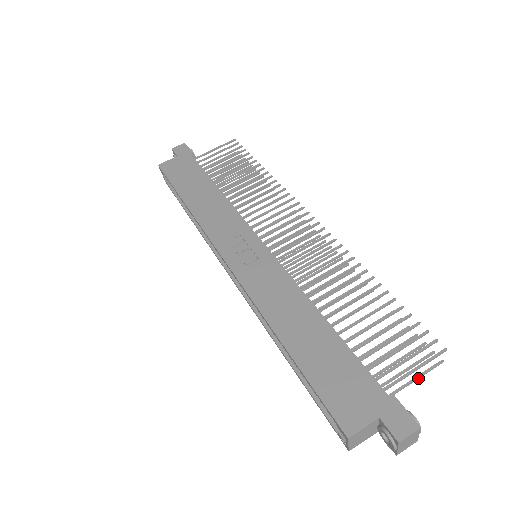
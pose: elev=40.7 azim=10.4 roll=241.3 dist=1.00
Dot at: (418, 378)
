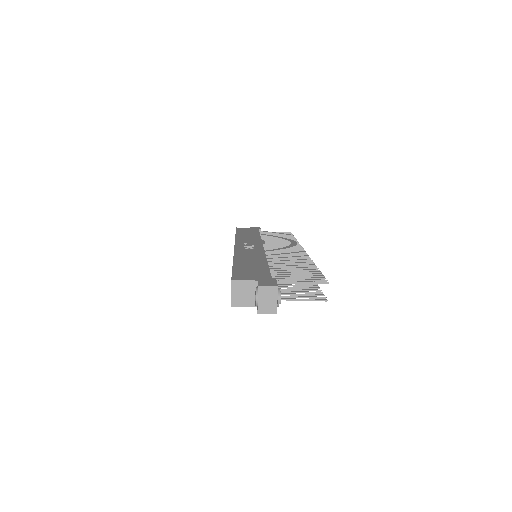
Dot at: (304, 300)
